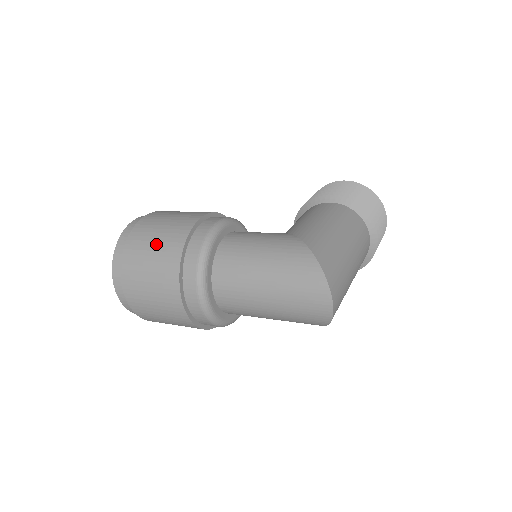
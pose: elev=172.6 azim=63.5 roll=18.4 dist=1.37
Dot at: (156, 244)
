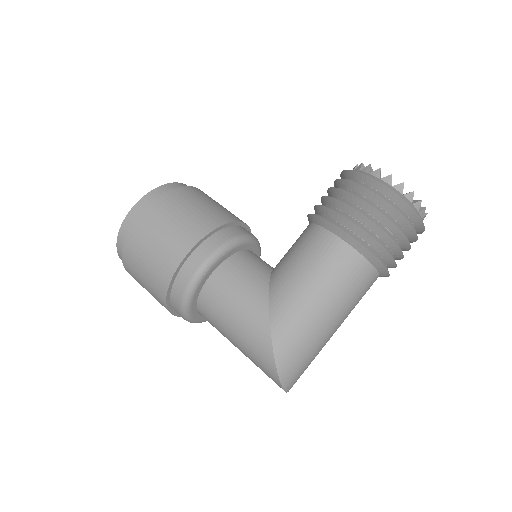
Dot at: (146, 272)
